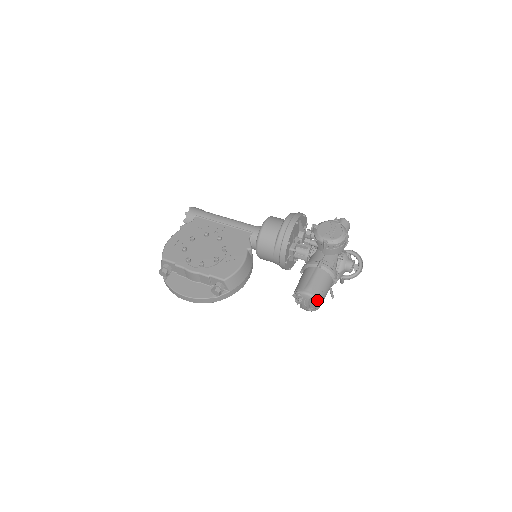
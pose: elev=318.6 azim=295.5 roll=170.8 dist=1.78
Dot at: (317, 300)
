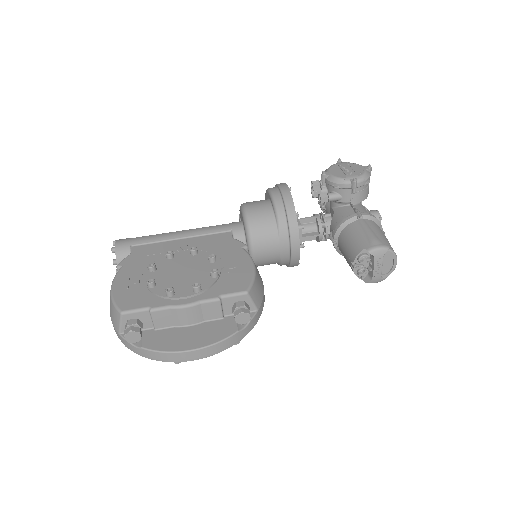
Dot at: (394, 252)
